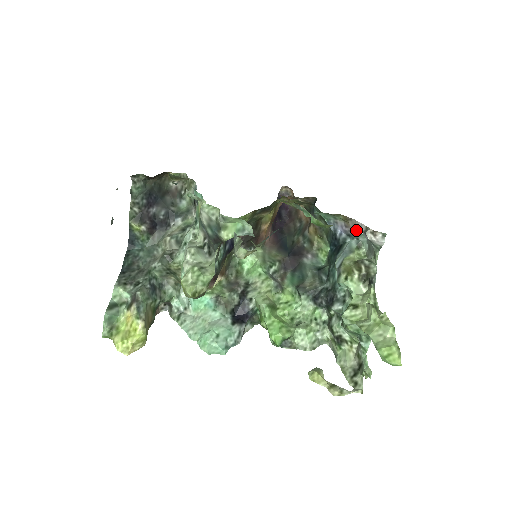
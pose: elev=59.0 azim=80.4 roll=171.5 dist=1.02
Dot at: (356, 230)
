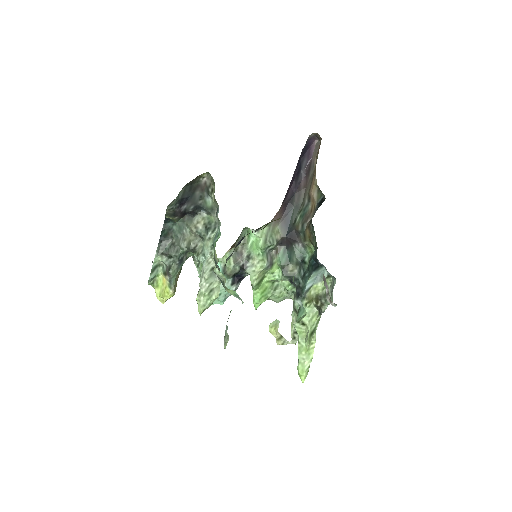
Dot at: (324, 284)
